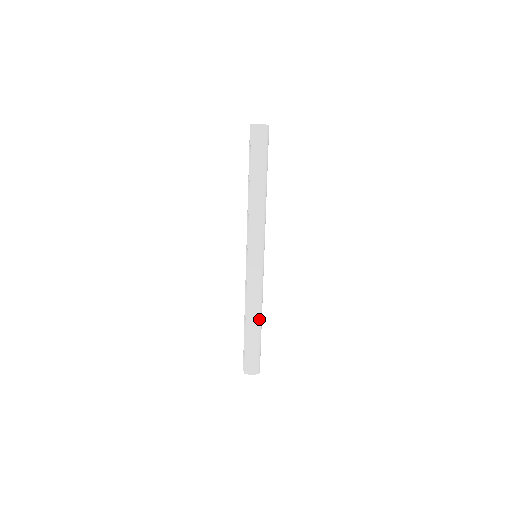
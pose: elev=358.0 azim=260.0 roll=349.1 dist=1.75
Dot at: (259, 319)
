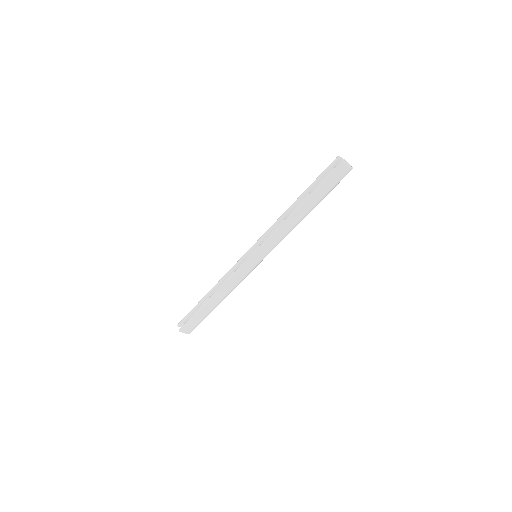
Dot at: occluded
